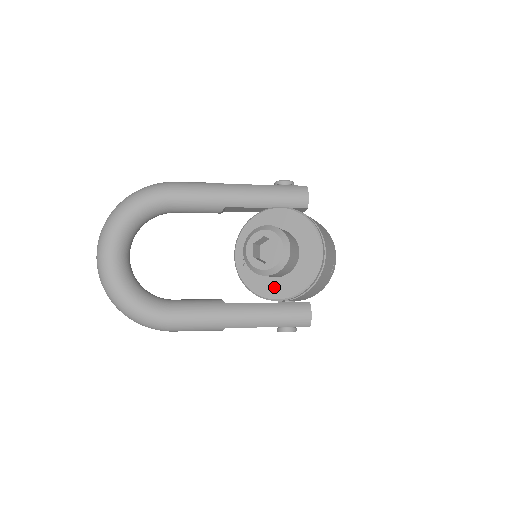
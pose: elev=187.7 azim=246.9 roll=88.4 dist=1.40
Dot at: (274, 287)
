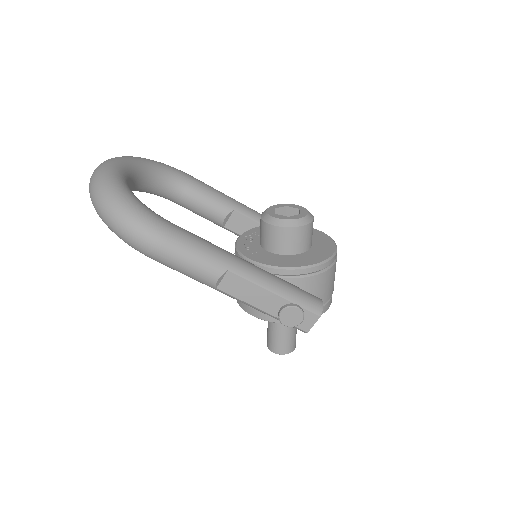
Dot at: (285, 260)
